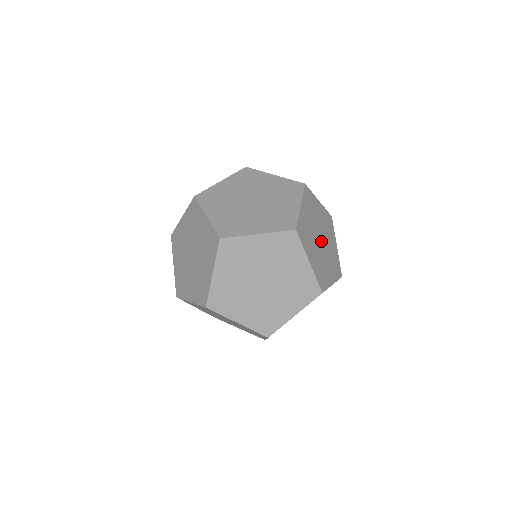
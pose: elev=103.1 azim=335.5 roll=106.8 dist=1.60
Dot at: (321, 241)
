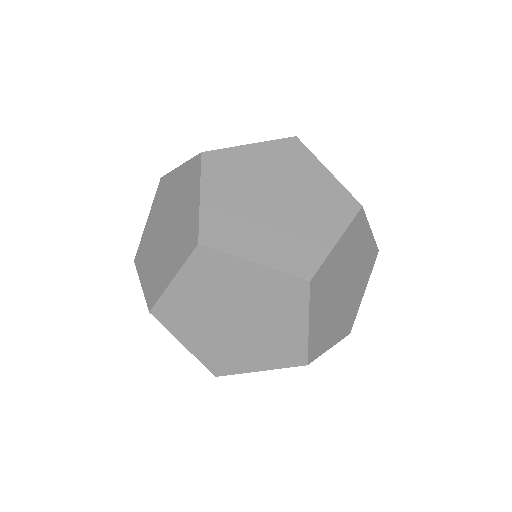
Dot at: (277, 201)
